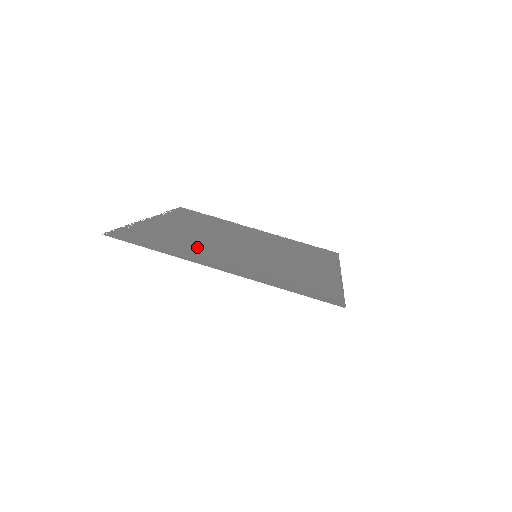
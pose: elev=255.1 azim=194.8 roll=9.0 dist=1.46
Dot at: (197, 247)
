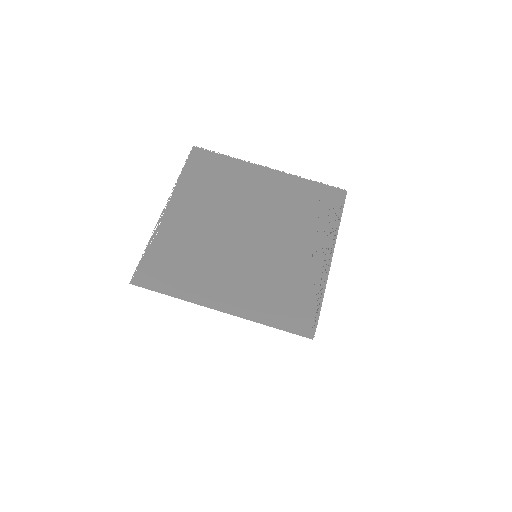
Dot at: (205, 266)
